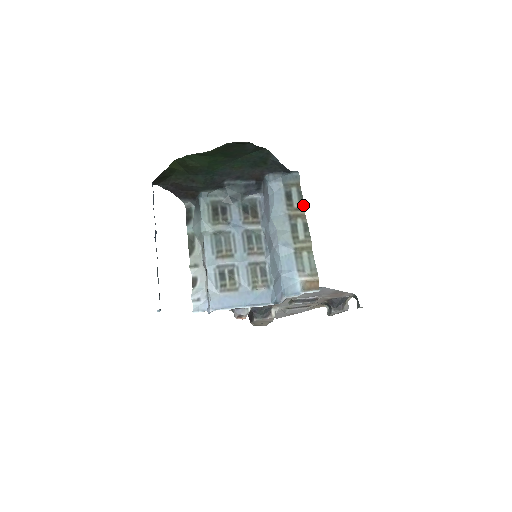
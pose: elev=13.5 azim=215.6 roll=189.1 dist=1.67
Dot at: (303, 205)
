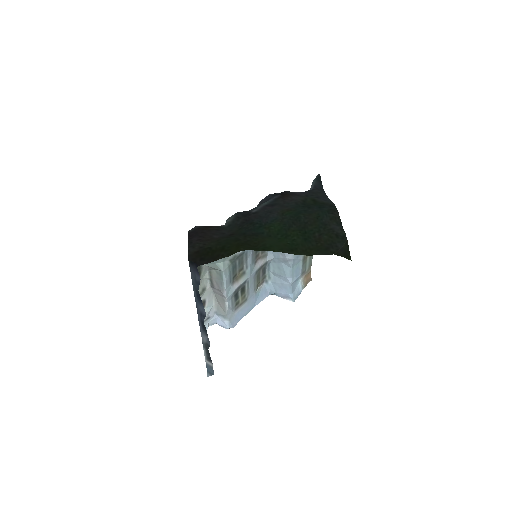
Dot at: occluded
